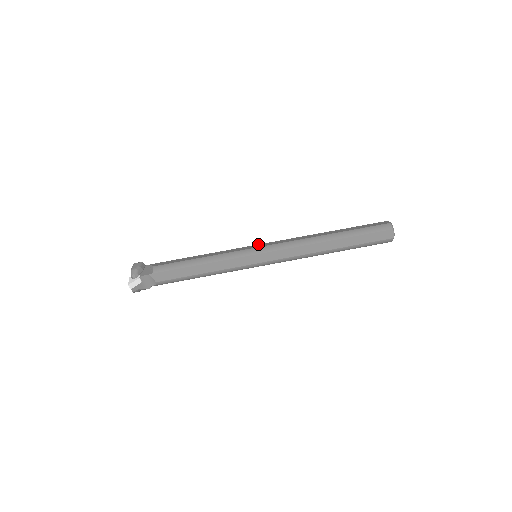
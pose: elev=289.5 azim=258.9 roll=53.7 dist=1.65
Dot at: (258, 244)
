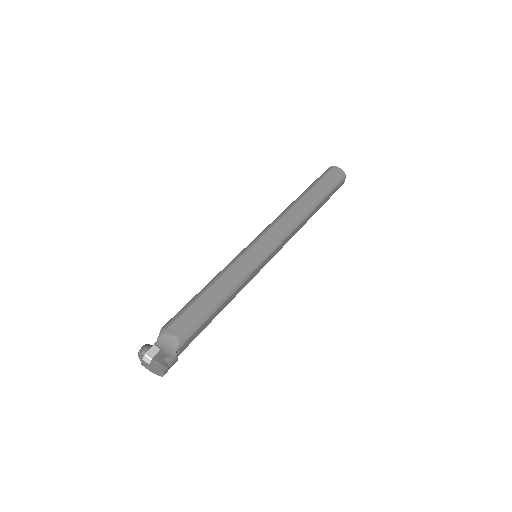
Dot at: occluded
